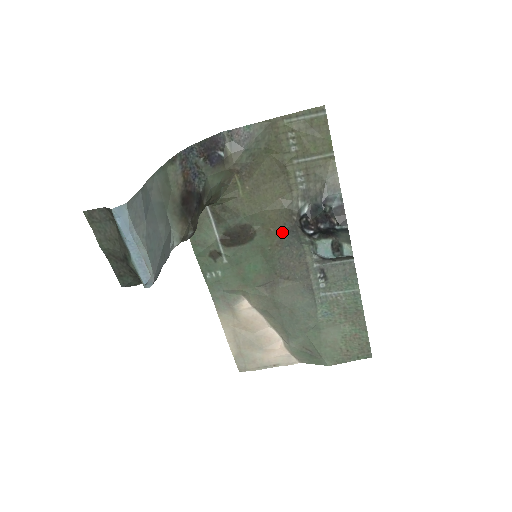
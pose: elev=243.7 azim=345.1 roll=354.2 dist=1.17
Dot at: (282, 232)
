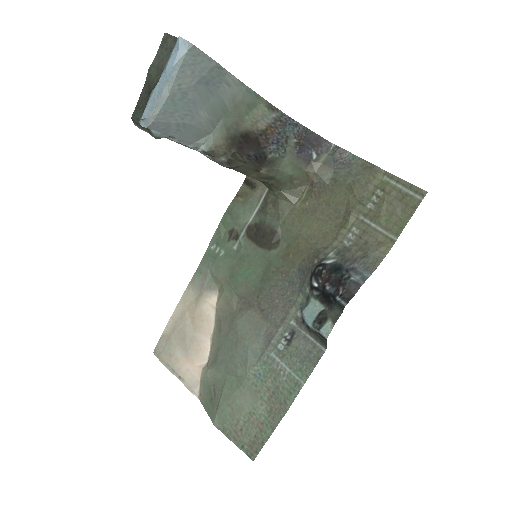
Dot at: (296, 265)
